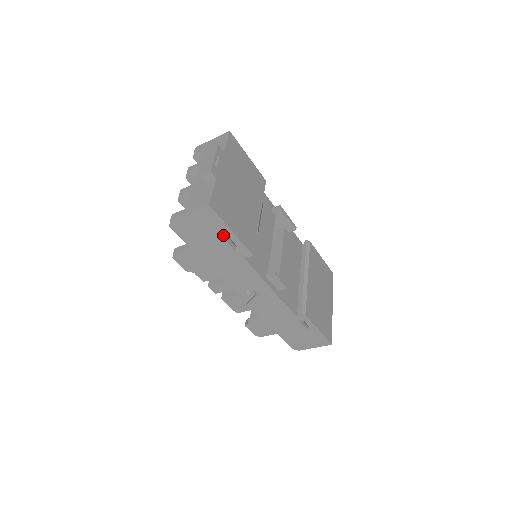
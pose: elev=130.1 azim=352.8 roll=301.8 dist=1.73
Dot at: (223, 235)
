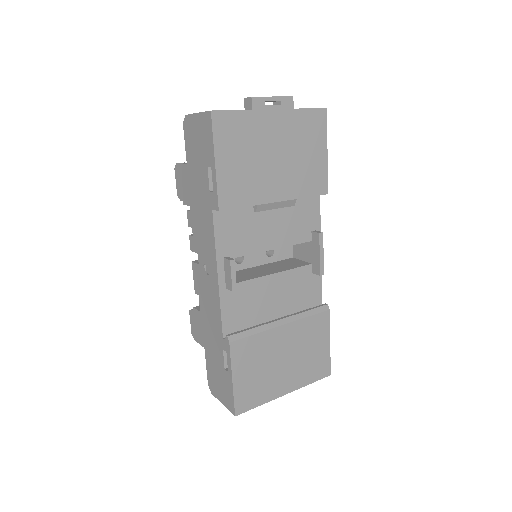
Dot at: (209, 162)
